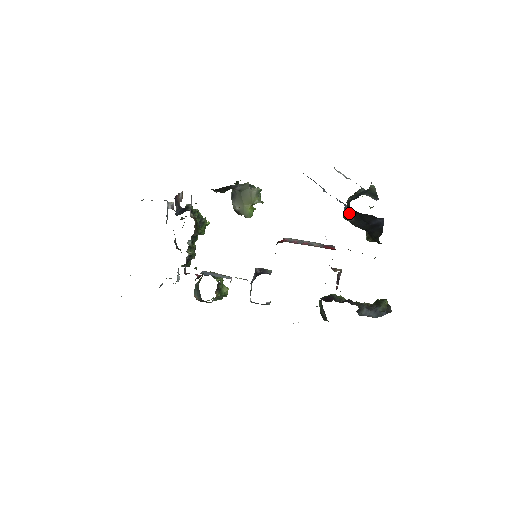
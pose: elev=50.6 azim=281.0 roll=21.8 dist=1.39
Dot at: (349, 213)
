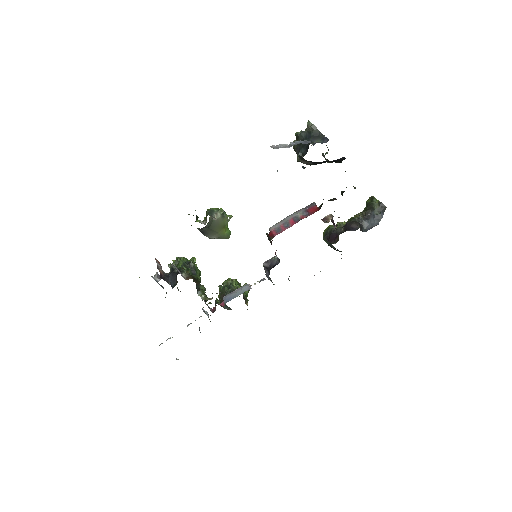
Dot at: (304, 160)
